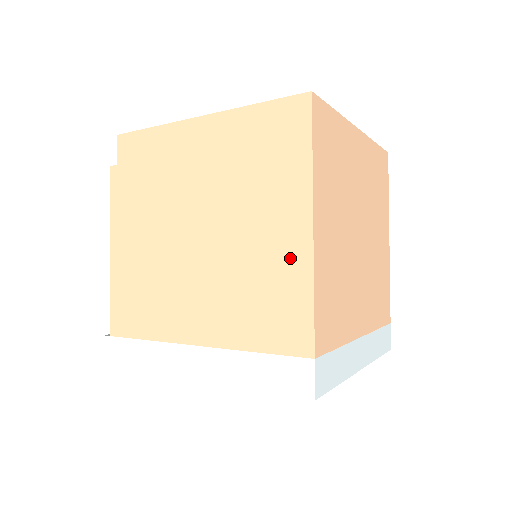
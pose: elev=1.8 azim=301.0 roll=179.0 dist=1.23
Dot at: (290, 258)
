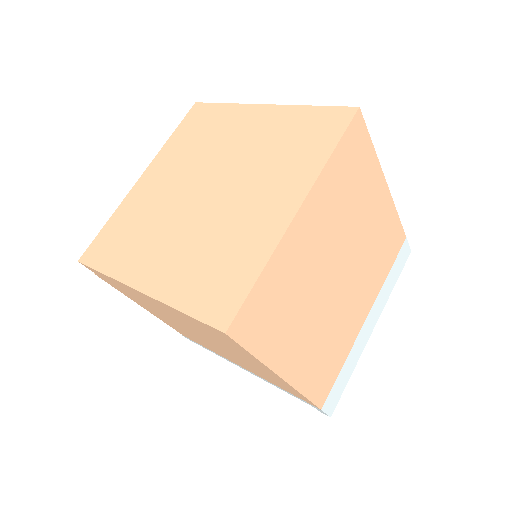
Dot at: (276, 379)
